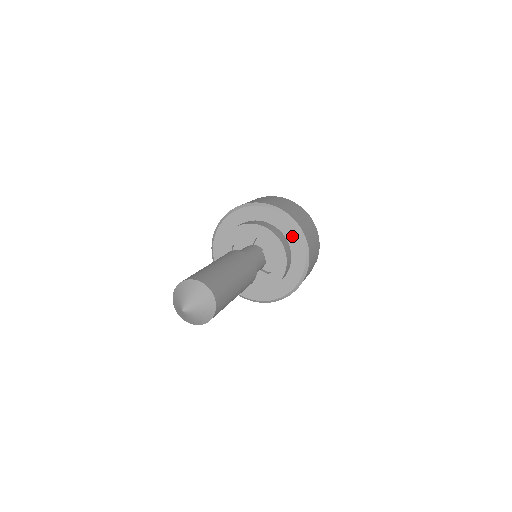
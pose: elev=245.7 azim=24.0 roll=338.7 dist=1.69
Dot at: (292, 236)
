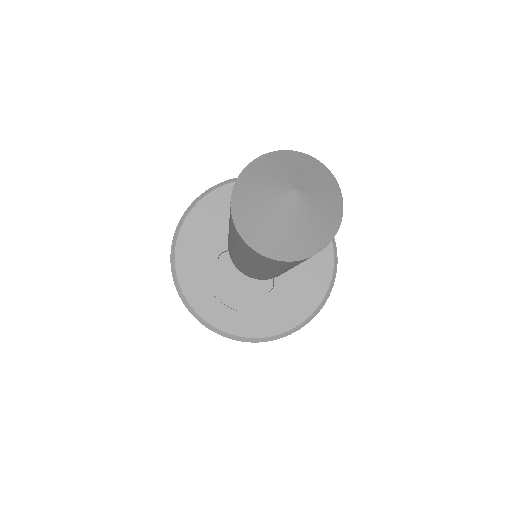
Dot at: (318, 279)
